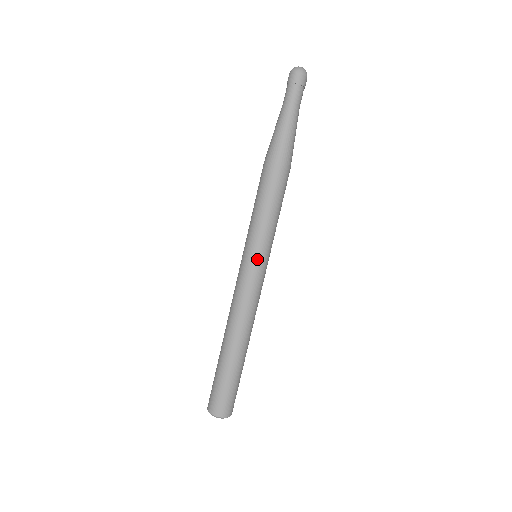
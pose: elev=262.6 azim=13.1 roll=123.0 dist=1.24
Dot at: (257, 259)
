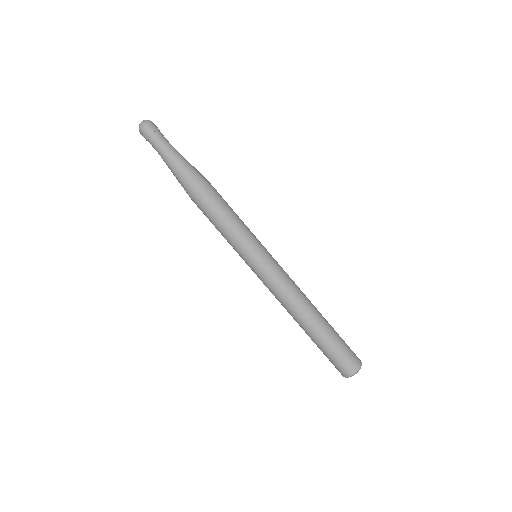
Dot at: (263, 252)
